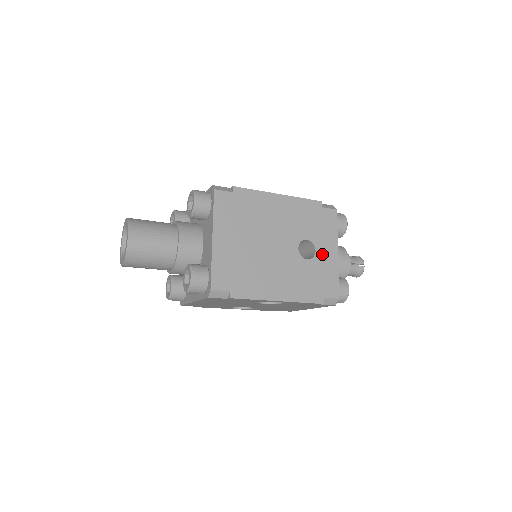
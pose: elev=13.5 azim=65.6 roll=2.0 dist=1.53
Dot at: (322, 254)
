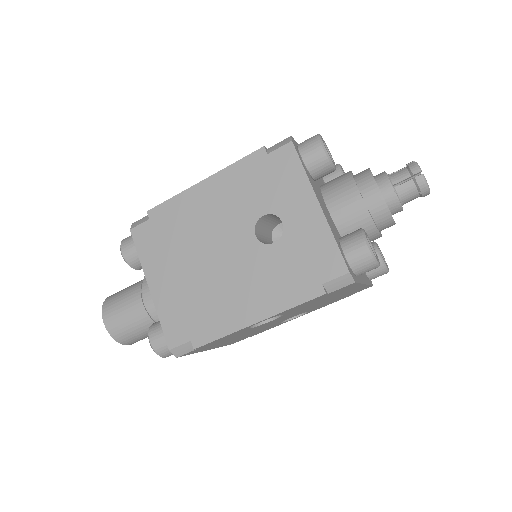
Dot at: (294, 221)
